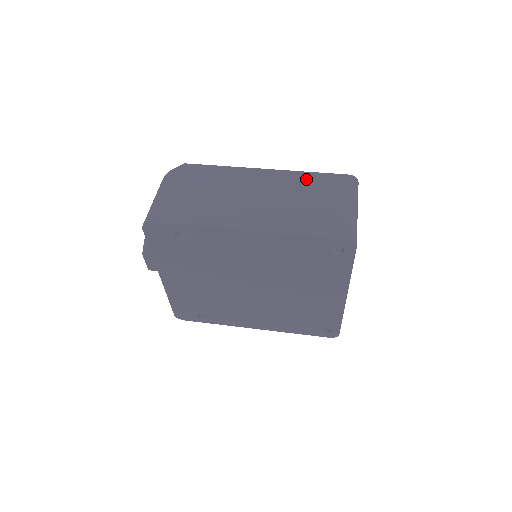
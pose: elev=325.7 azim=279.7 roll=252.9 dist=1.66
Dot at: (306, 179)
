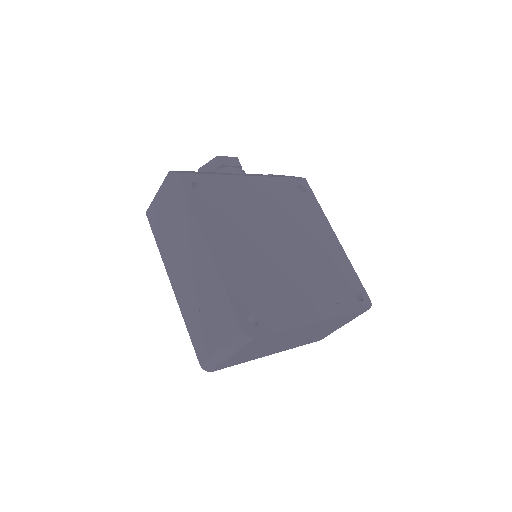
Dot at: (218, 292)
